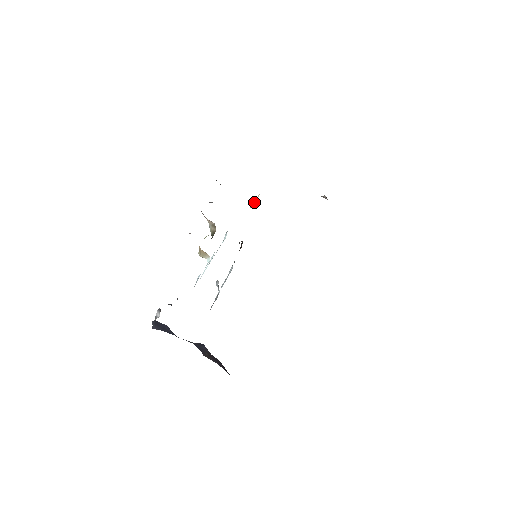
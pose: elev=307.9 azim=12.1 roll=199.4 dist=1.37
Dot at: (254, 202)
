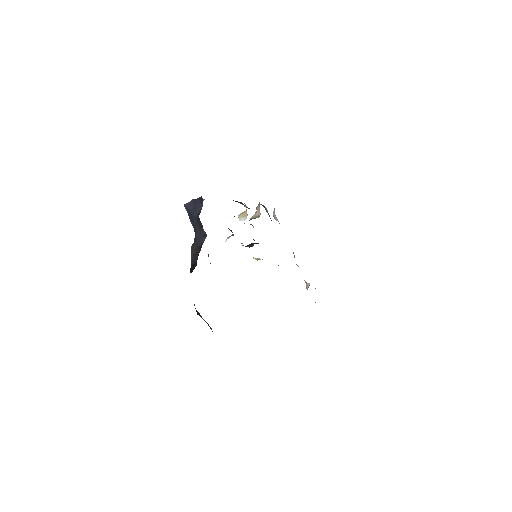
Dot at: (257, 258)
